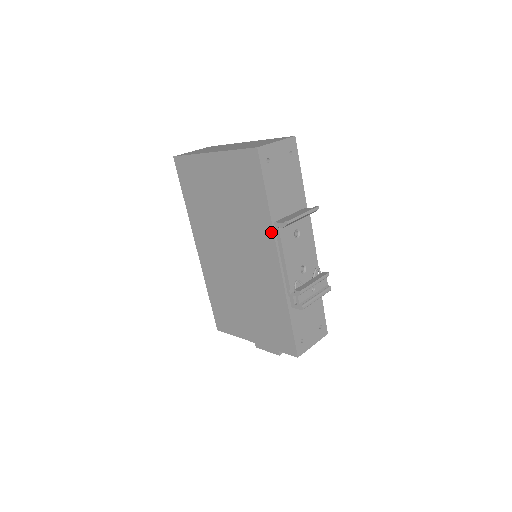
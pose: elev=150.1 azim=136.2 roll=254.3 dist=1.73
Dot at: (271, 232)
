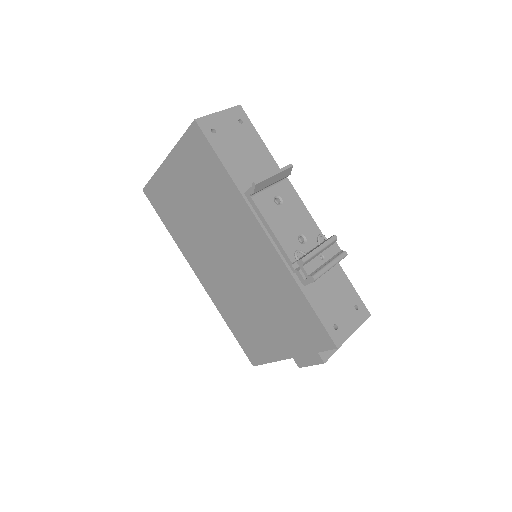
Dot at: (245, 205)
